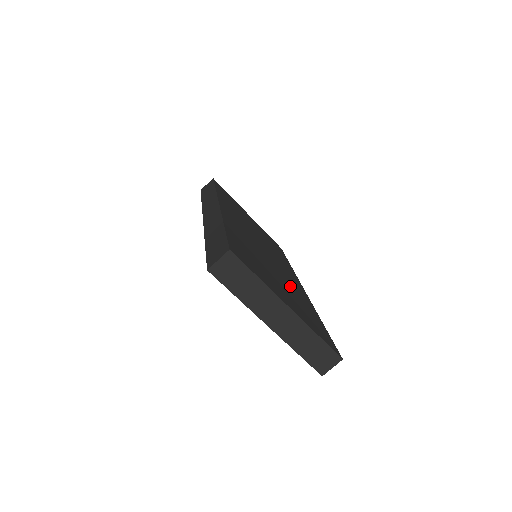
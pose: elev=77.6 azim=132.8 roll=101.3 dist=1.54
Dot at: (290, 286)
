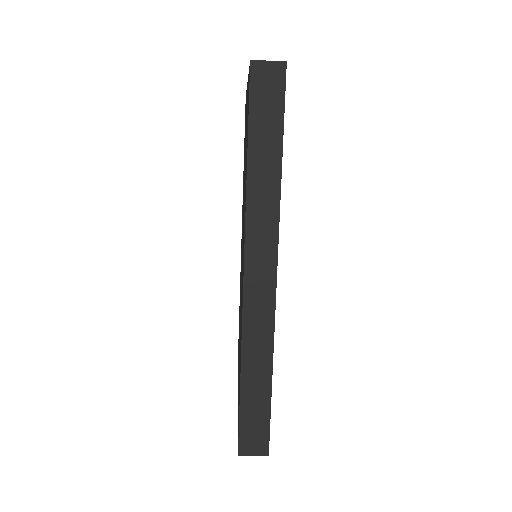
Dot at: occluded
